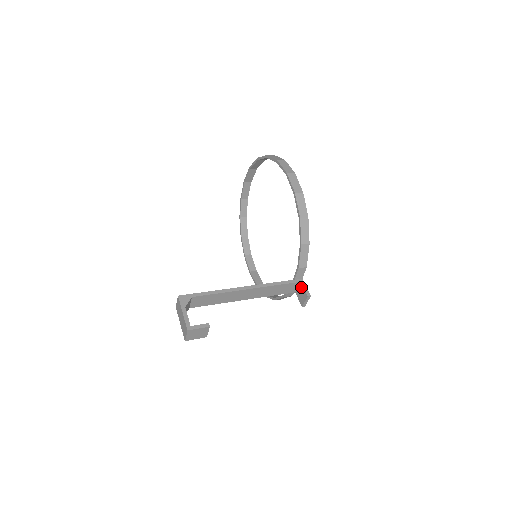
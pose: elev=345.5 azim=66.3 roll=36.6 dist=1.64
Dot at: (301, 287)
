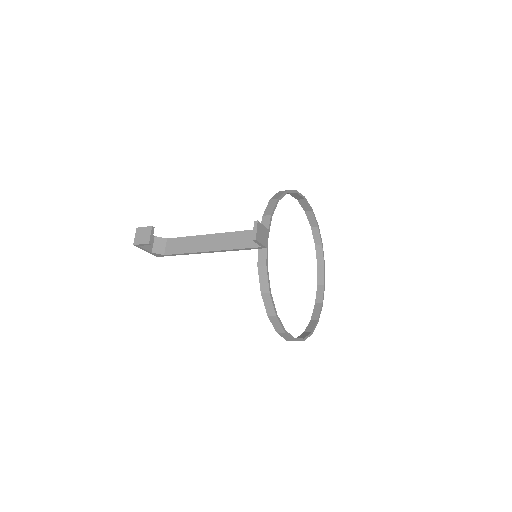
Dot at: occluded
